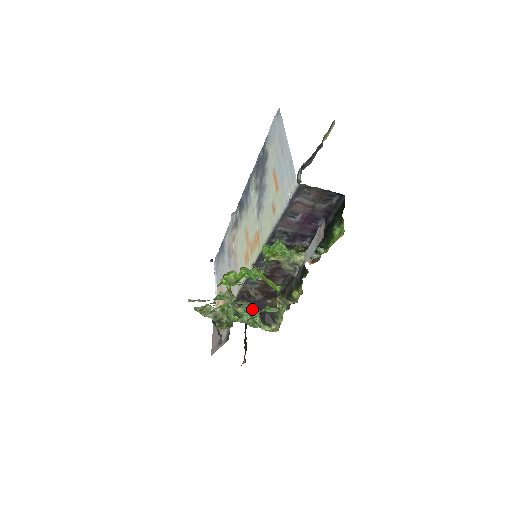
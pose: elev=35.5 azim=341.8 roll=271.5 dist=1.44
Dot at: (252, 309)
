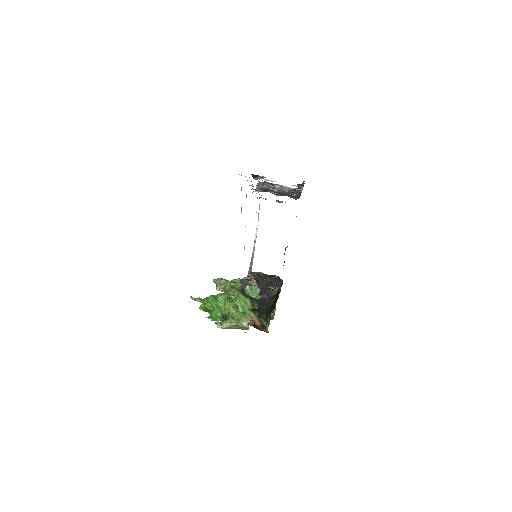
Dot at: occluded
